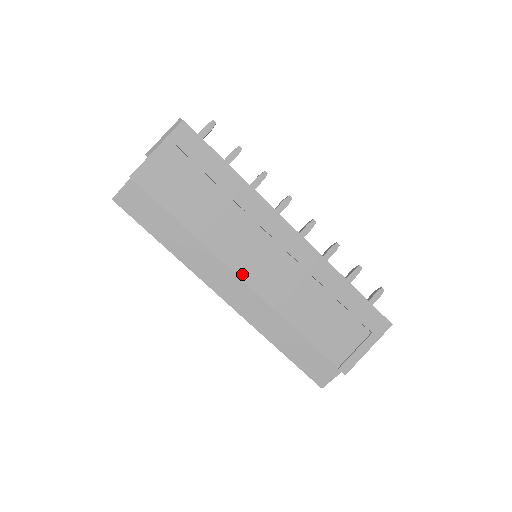
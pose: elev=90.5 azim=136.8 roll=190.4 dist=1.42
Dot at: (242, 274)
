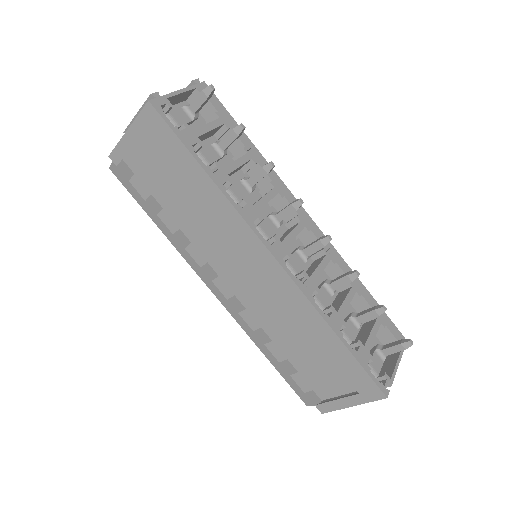
Dot at: (218, 283)
